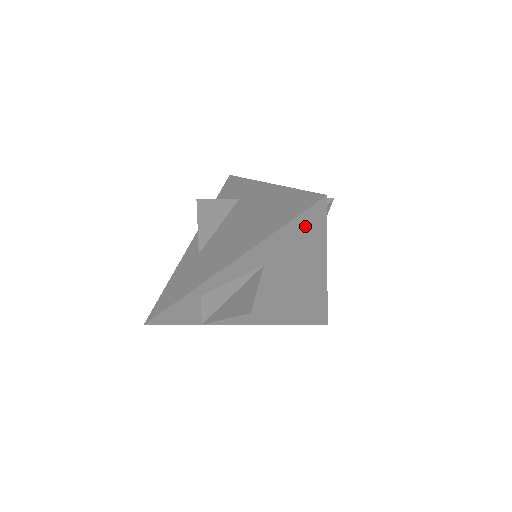
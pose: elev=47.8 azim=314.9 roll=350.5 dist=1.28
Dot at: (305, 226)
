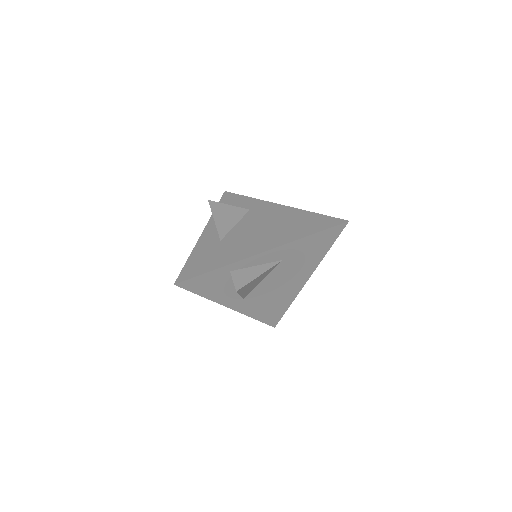
Dot at: (324, 238)
